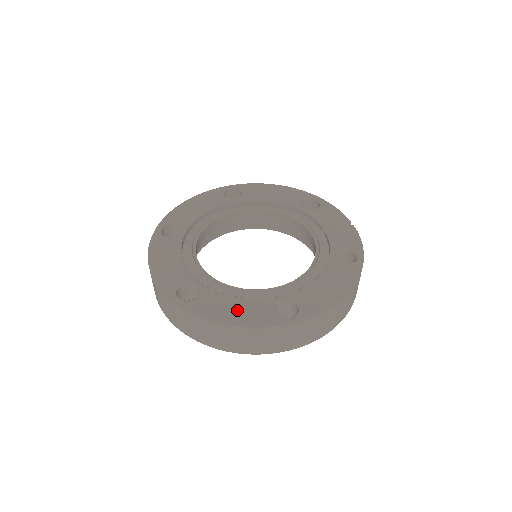
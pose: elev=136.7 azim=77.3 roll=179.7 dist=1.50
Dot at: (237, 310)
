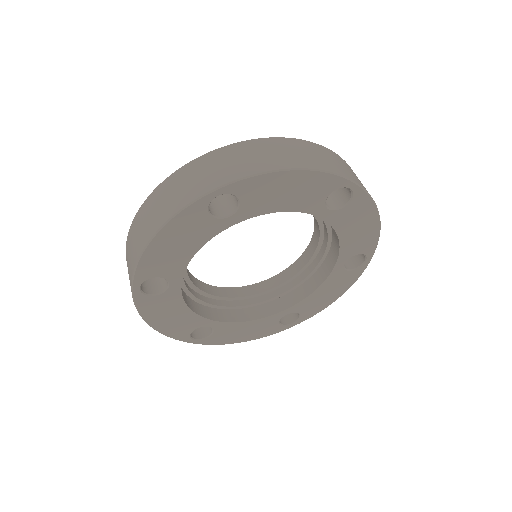
Dot at: occluded
